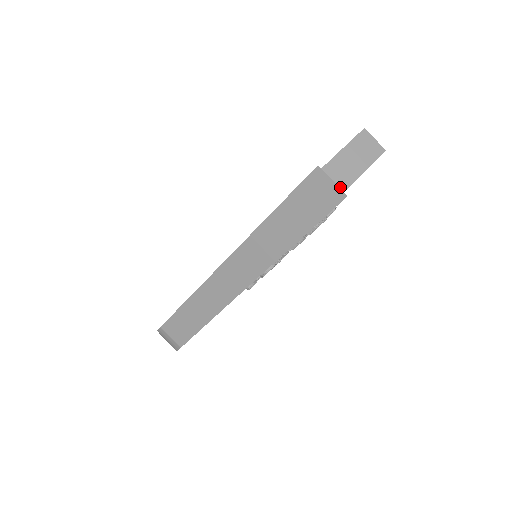
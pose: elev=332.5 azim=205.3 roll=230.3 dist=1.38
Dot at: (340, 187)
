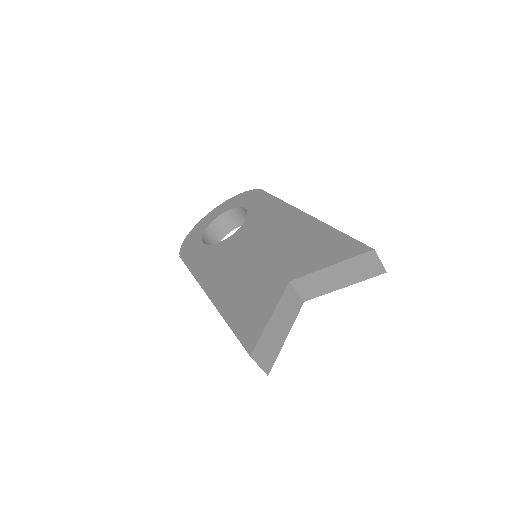
Dot at: (317, 292)
